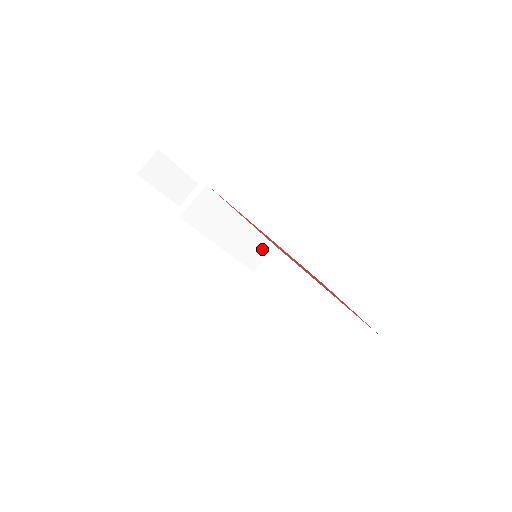
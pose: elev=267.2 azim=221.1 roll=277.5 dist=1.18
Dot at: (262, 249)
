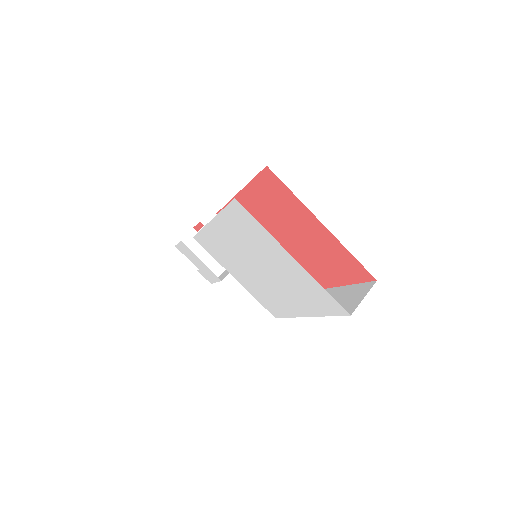
Dot at: occluded
